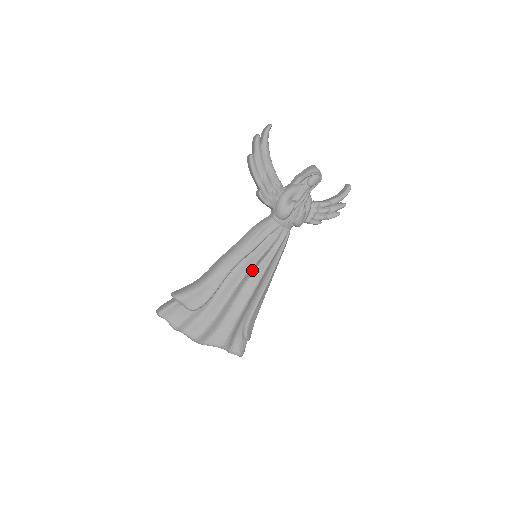
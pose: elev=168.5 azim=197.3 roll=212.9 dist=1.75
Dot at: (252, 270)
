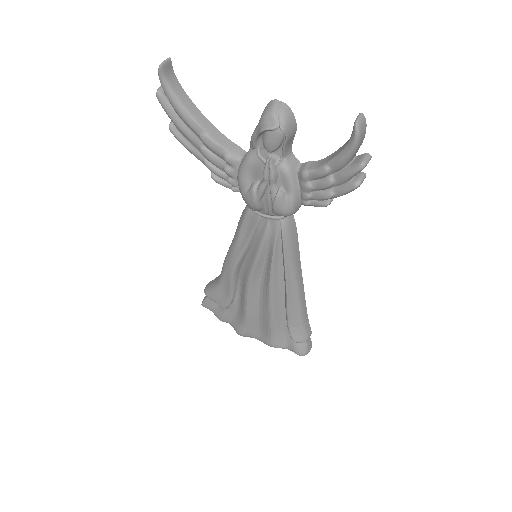
Dot at: (258, 274)
